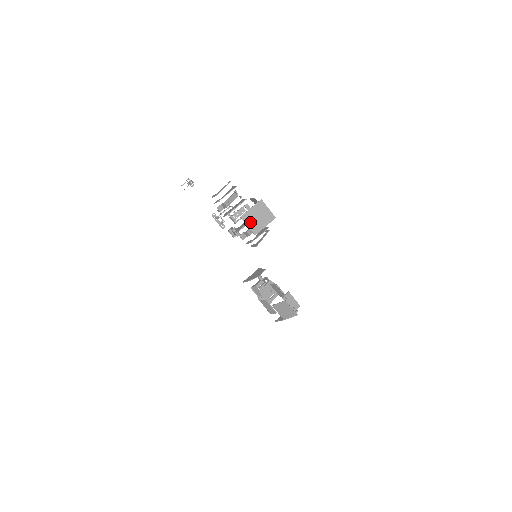
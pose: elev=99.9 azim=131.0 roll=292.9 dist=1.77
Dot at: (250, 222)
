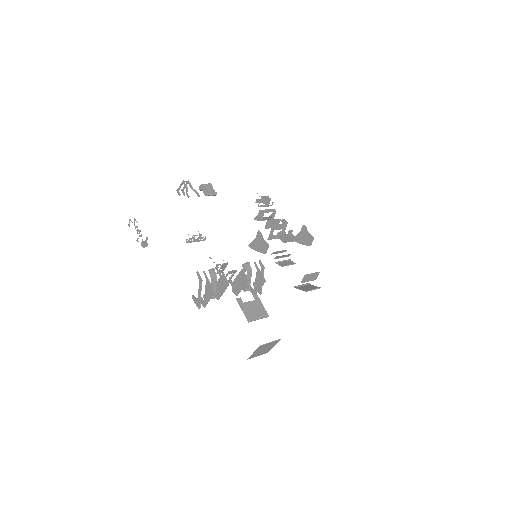
Dot at: (258, 354)
